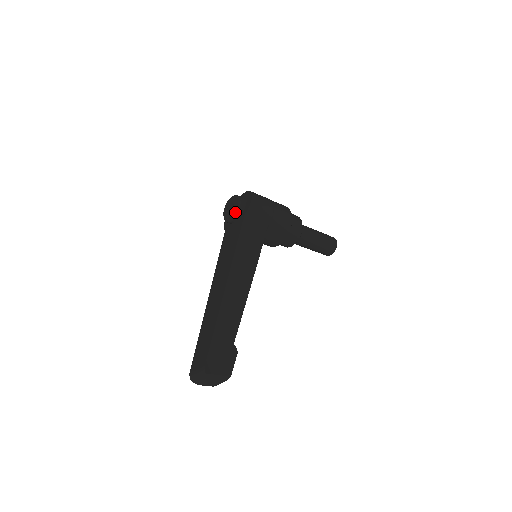
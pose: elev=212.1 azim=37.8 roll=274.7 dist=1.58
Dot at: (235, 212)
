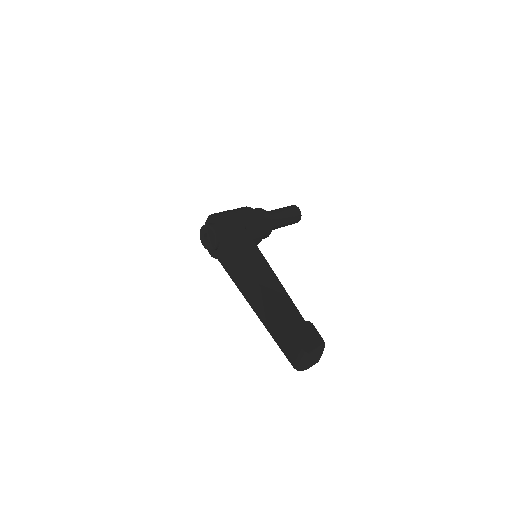
Dot at: (214, 237)
